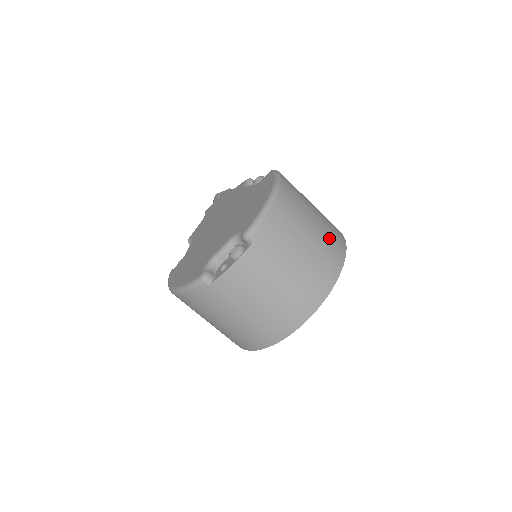
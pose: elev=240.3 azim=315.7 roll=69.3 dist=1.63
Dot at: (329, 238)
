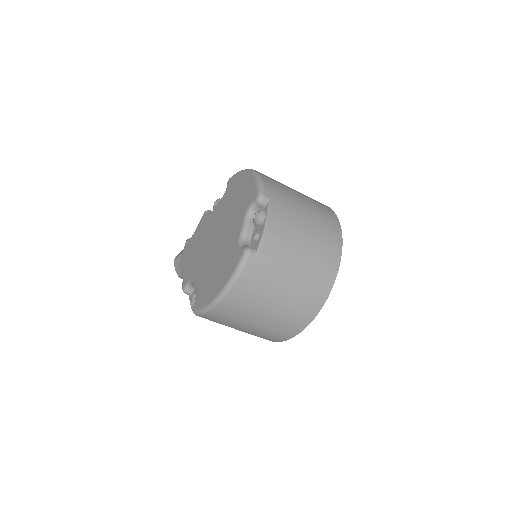
Dot at: occluded
